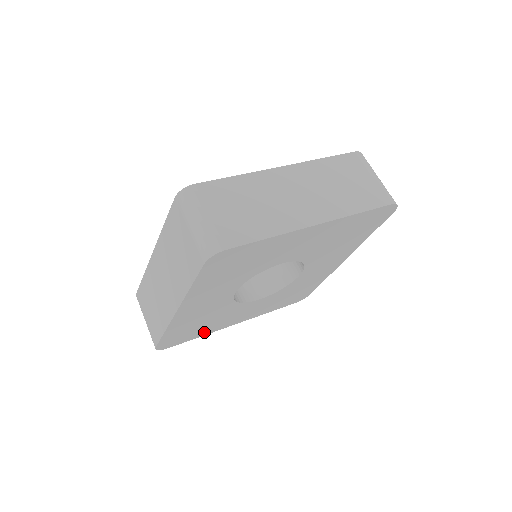
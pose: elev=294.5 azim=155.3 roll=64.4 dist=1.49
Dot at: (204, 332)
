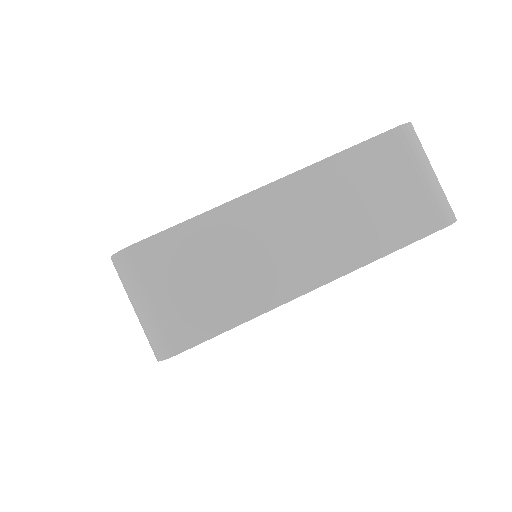
Dot at: occluded
